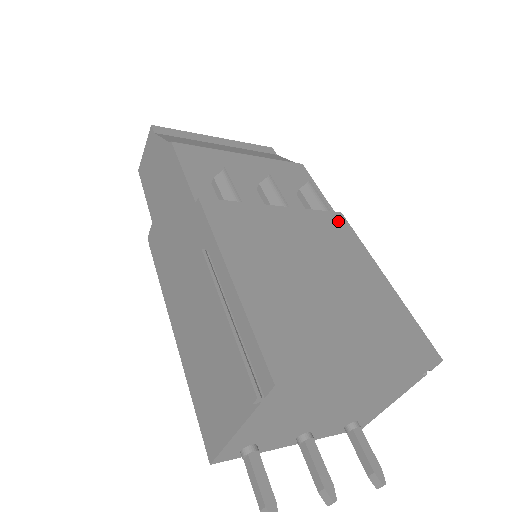
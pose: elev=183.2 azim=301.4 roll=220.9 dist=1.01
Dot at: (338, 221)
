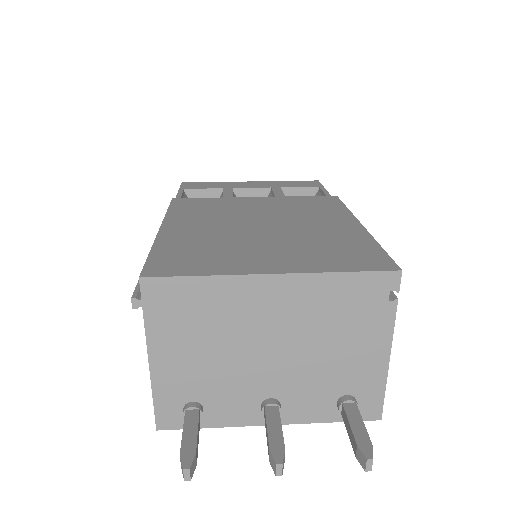
Dot at: (326, 200)
